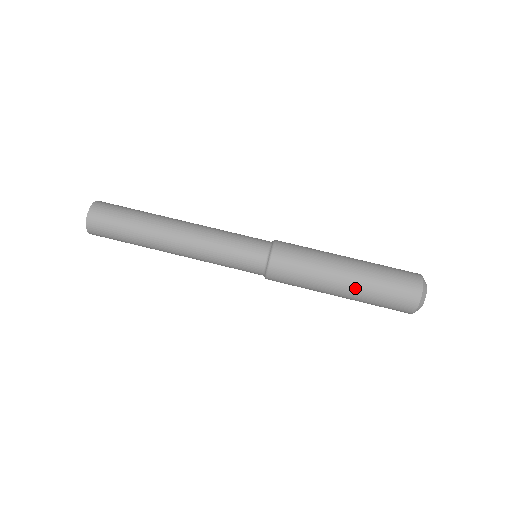
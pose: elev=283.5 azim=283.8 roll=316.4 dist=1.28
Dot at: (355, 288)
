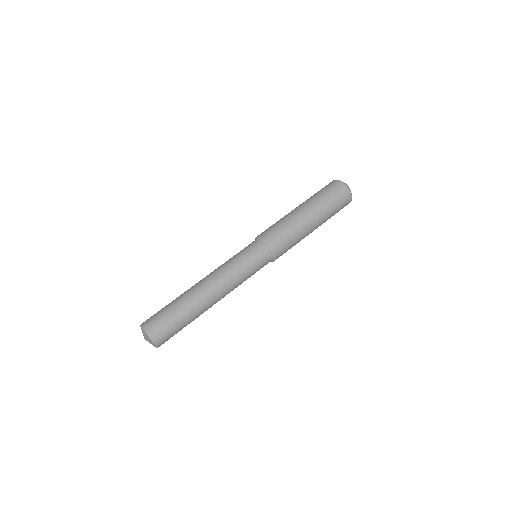
Dot at: (321, 223)
